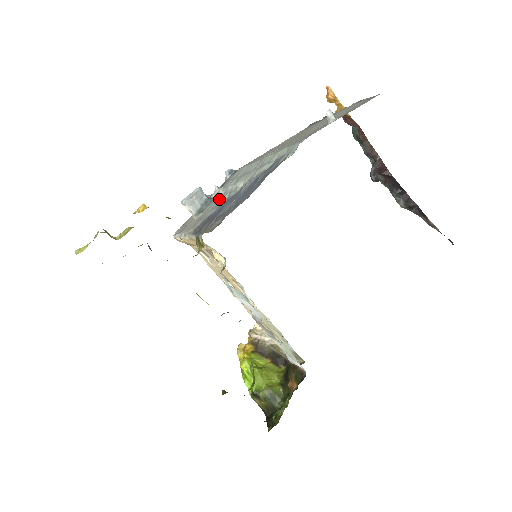
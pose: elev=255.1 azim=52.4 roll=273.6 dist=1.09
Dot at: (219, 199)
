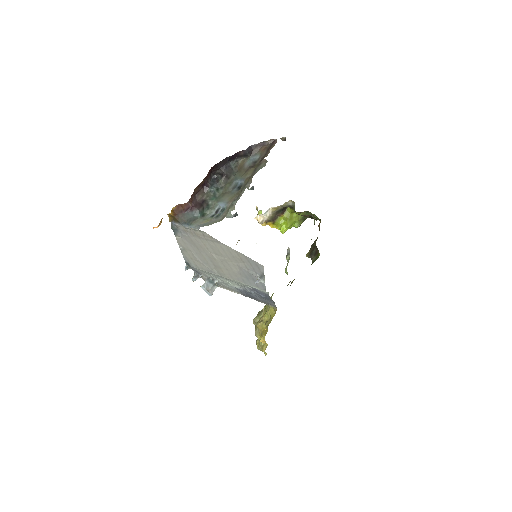
Dot at: (223, 283)
